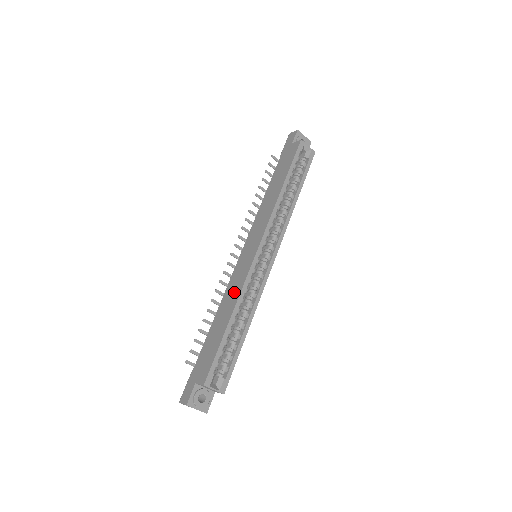
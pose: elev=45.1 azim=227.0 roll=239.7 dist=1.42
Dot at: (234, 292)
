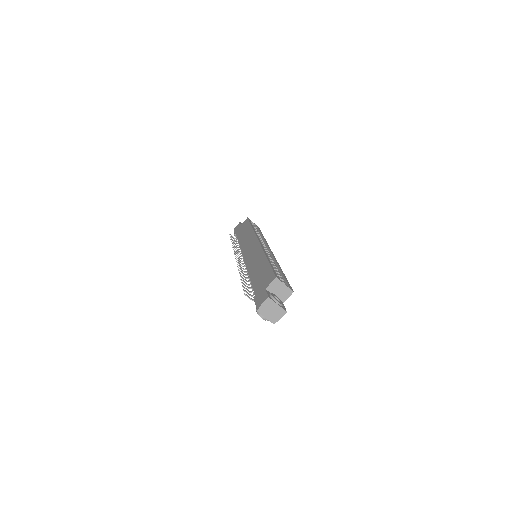
Dot at: (257, 257)
